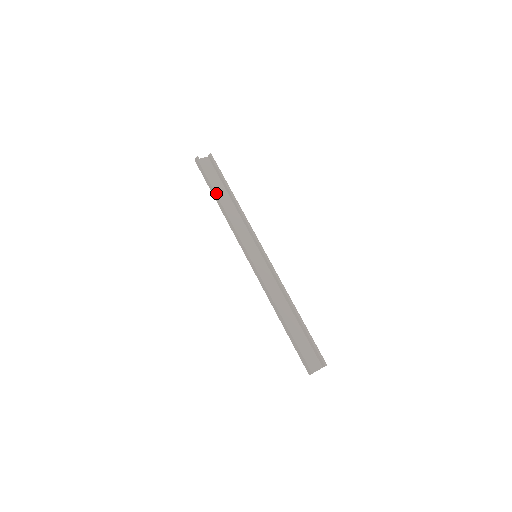
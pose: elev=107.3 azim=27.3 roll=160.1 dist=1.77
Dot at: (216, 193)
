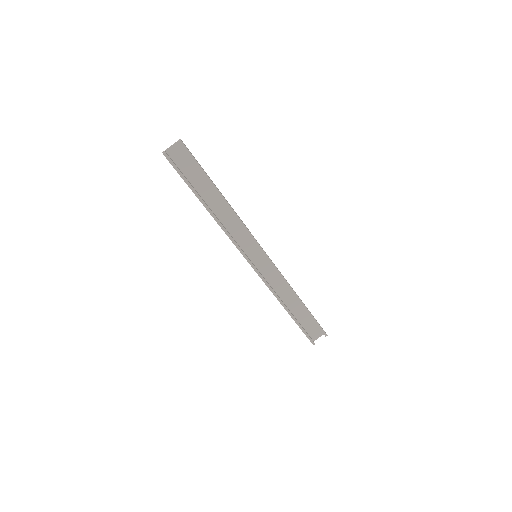
Dot at: (200, 199)
